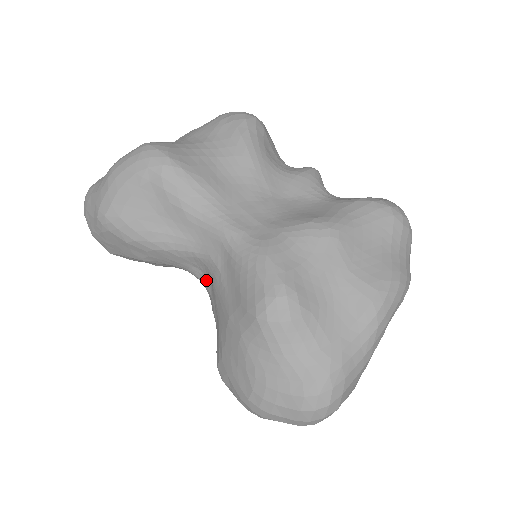
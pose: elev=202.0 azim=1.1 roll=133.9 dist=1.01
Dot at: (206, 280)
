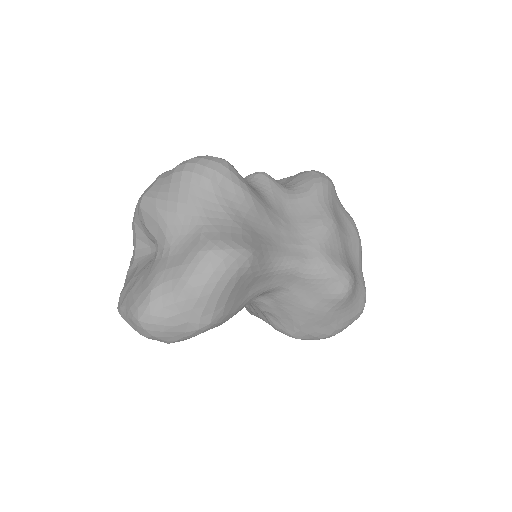
Dot at: (260, 299)
